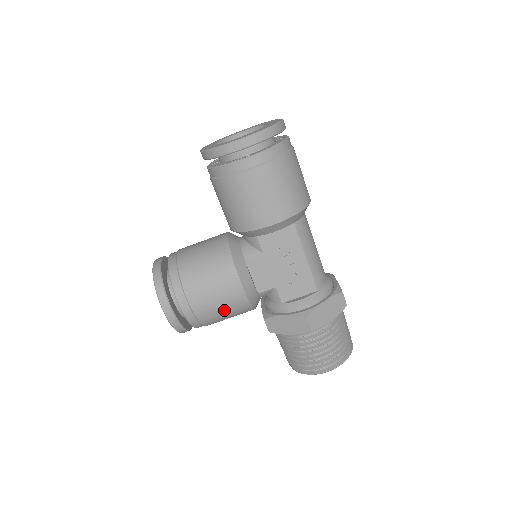
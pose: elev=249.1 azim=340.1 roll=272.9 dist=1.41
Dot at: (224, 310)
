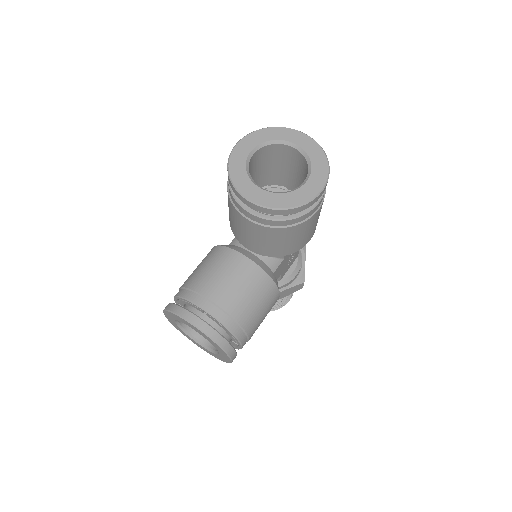
Dot at: occluded
